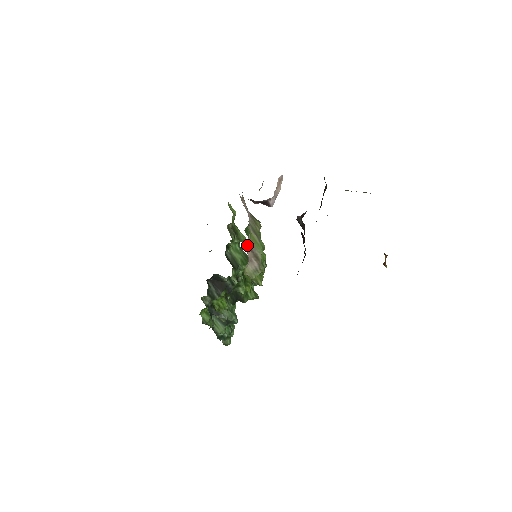
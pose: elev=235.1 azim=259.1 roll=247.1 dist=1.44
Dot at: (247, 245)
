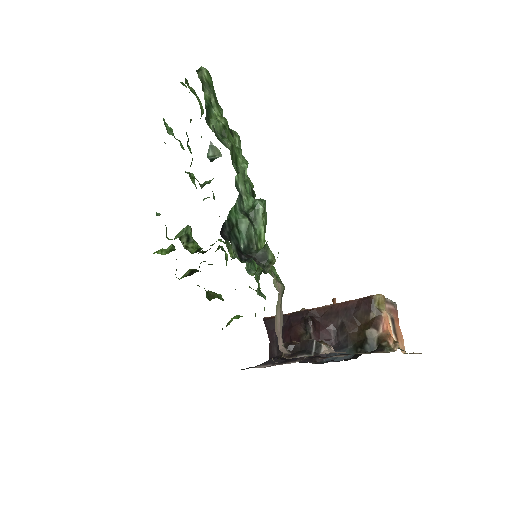
Dot at: occluded
